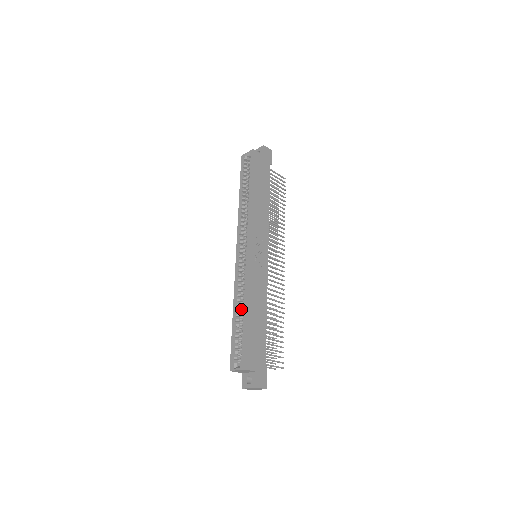
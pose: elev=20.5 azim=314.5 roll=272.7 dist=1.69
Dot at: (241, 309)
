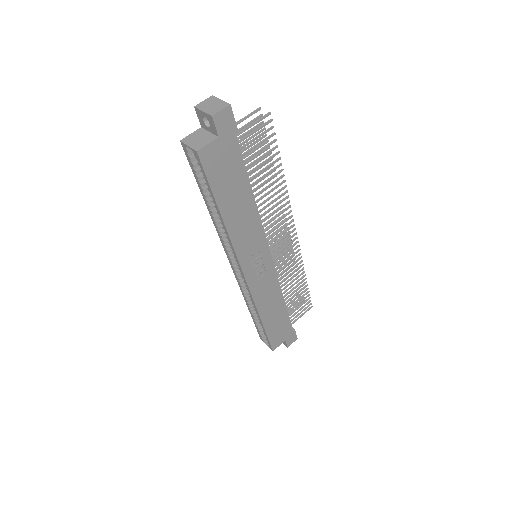
Dot at: occluded
